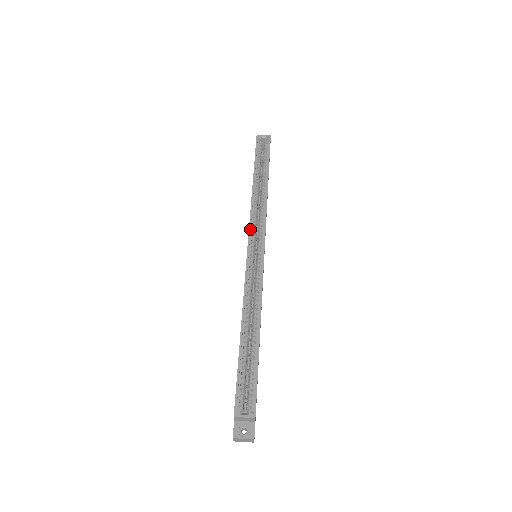
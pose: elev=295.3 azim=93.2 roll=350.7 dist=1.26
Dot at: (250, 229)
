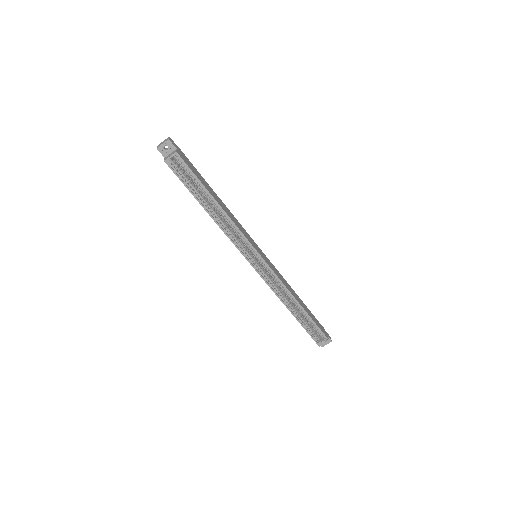
Dot at: (243, 254)
